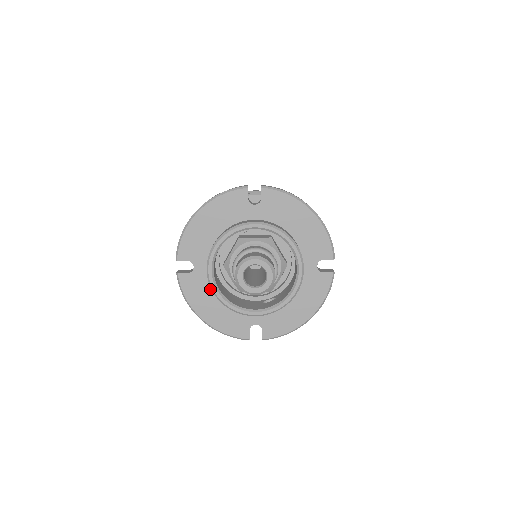
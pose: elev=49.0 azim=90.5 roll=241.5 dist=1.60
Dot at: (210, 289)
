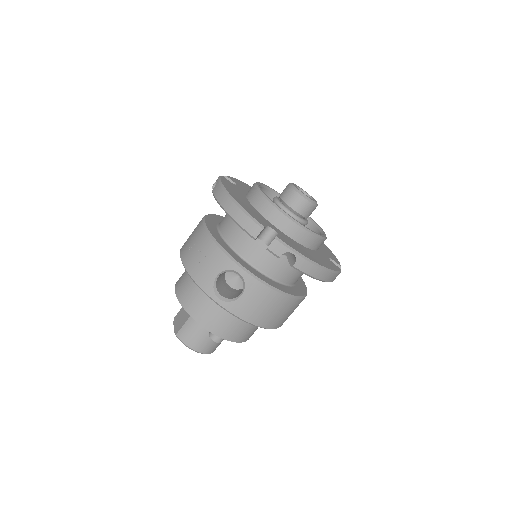
Dot at: (243, 196)
